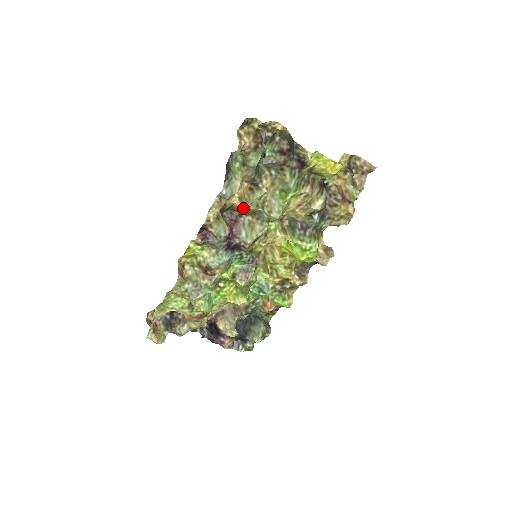
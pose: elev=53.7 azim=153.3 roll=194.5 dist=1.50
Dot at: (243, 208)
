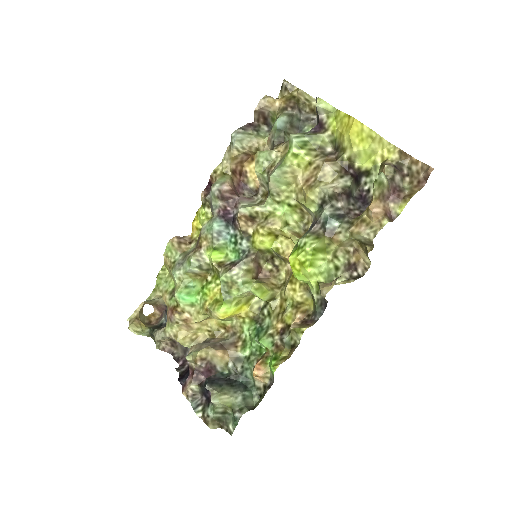
Dot at: (260, 184)
